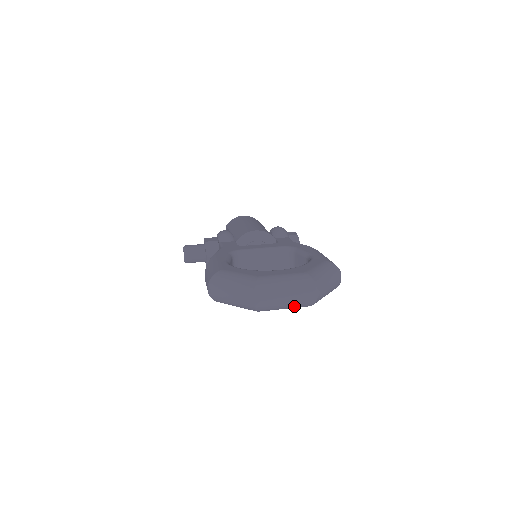
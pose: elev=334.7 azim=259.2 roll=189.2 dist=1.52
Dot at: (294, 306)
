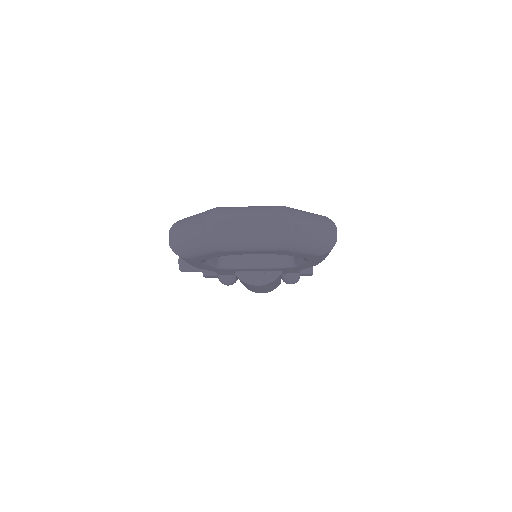
Dot at: (261, 241)
